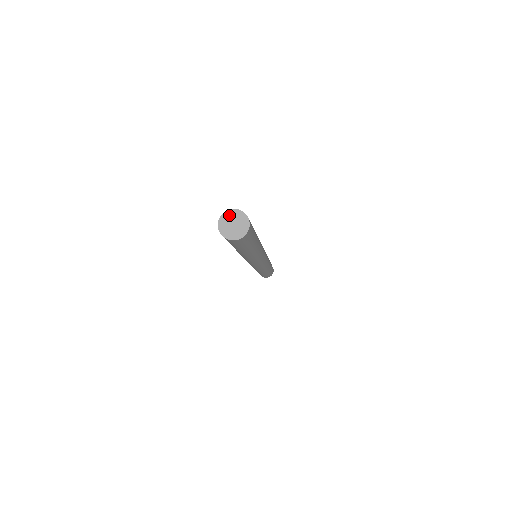
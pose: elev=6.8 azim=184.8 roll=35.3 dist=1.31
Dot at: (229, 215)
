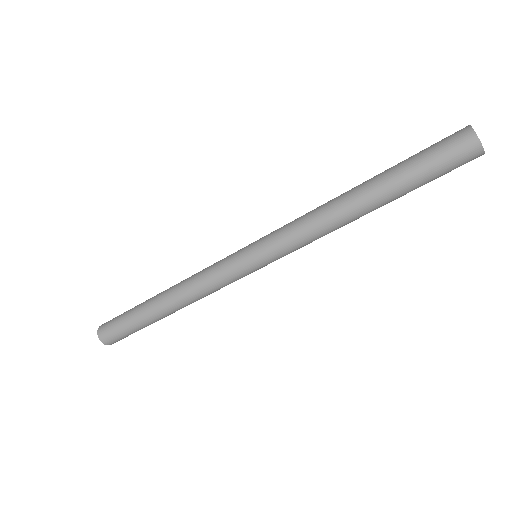
Dot at: occluded
